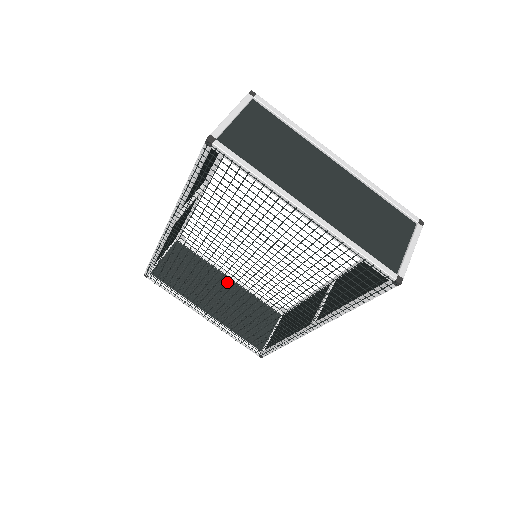
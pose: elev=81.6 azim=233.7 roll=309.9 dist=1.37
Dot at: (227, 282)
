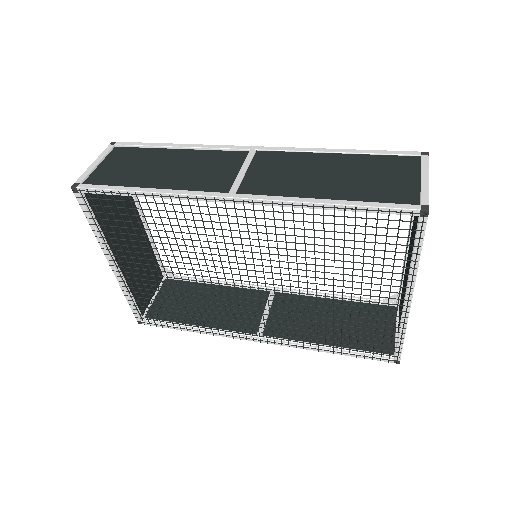
Dot at: (139, 226)
